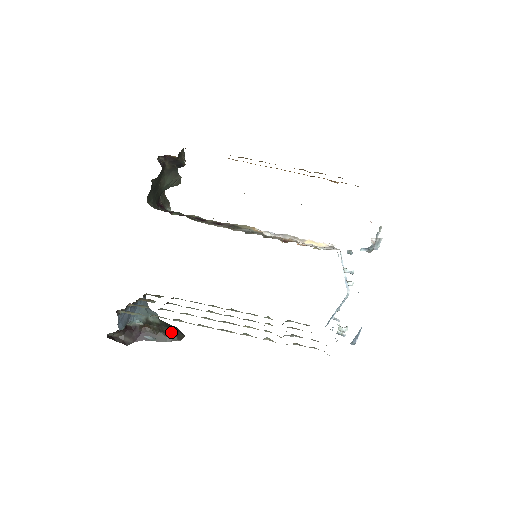
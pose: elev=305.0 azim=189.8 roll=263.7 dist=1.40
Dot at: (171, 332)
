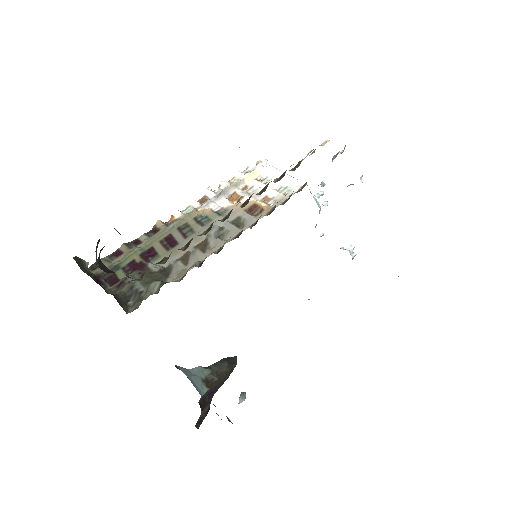
Dot at: (227, 367)
